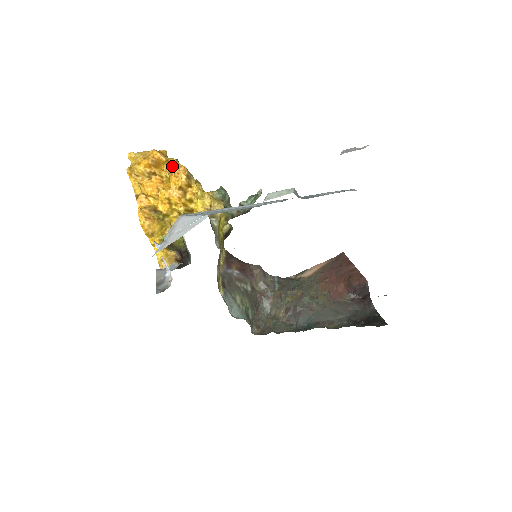
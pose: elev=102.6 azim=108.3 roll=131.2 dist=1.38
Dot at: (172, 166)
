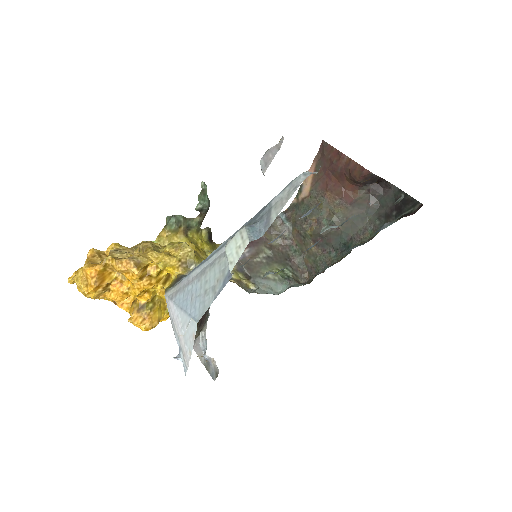
Dot at: (114, 268)
